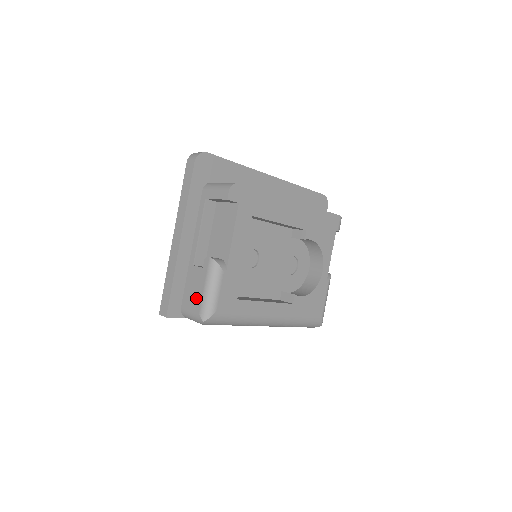
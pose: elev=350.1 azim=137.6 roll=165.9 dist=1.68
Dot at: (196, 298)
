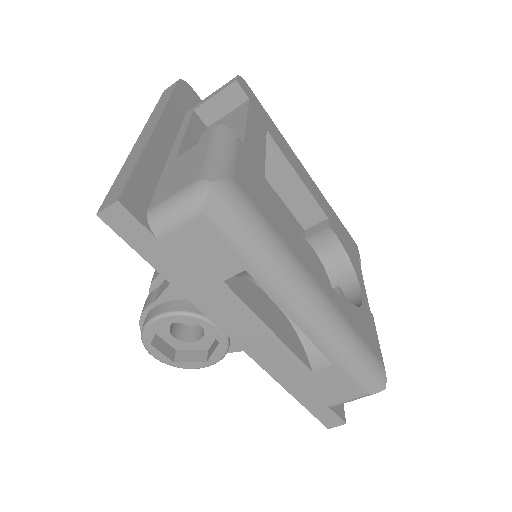
Dot at: (188, 172)
